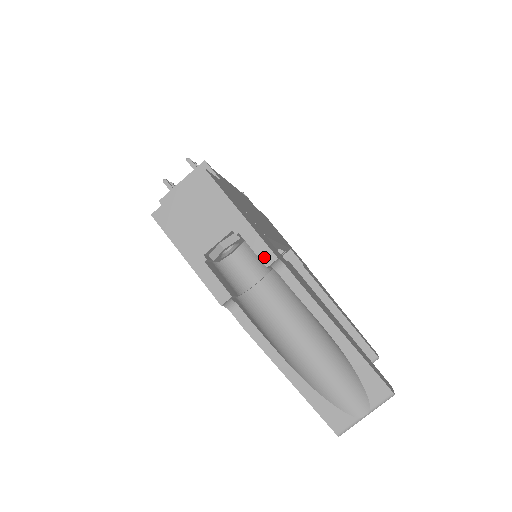
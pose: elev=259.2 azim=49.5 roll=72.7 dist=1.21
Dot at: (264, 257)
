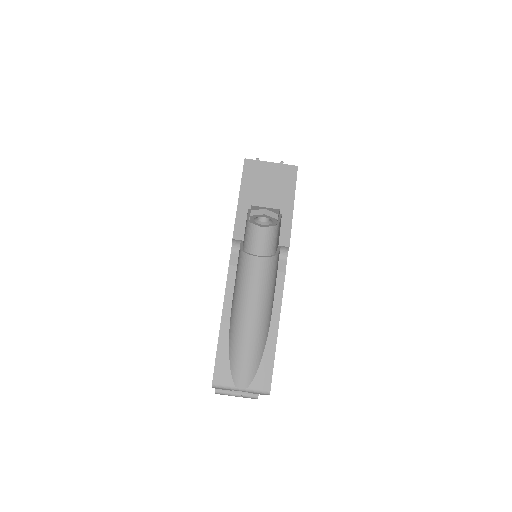
Dot at: (283, 239)
